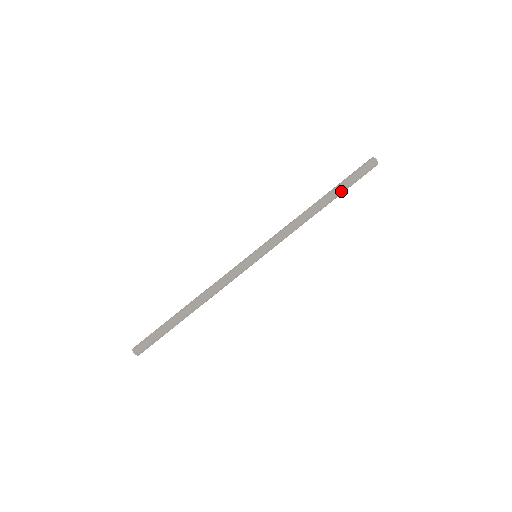
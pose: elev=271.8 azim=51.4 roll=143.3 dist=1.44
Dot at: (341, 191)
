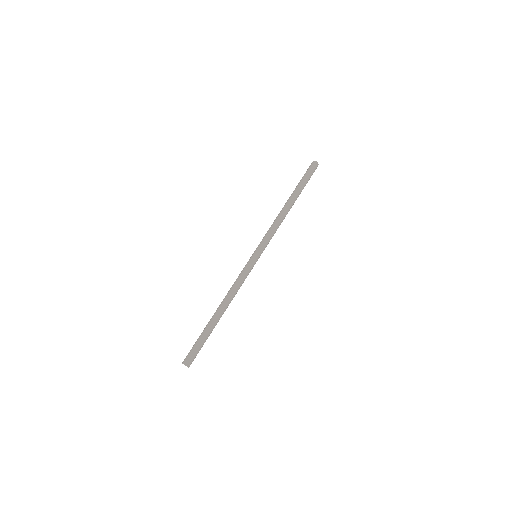
Dot at: (301, 190)
